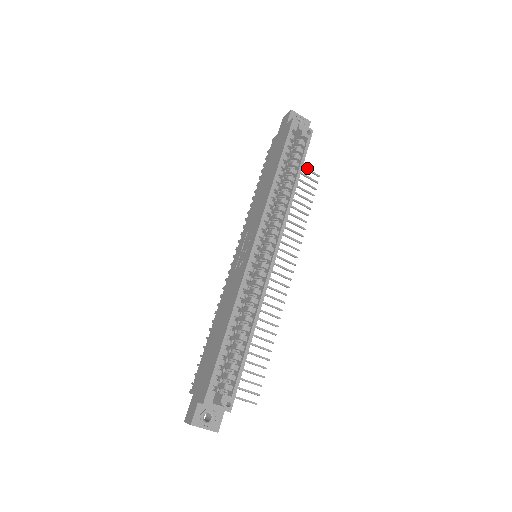
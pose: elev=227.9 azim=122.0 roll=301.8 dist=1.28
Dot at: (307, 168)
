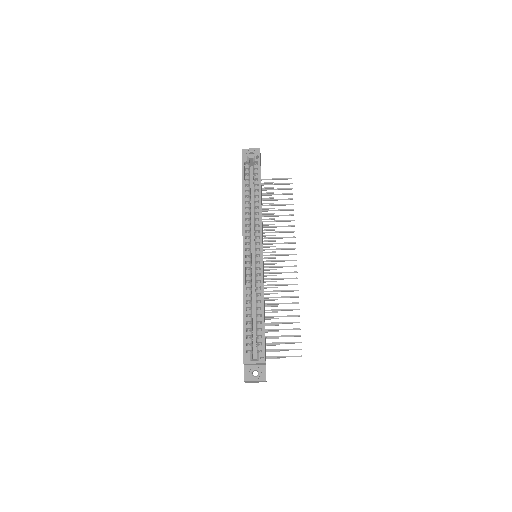
Dot at: (279, 178)
